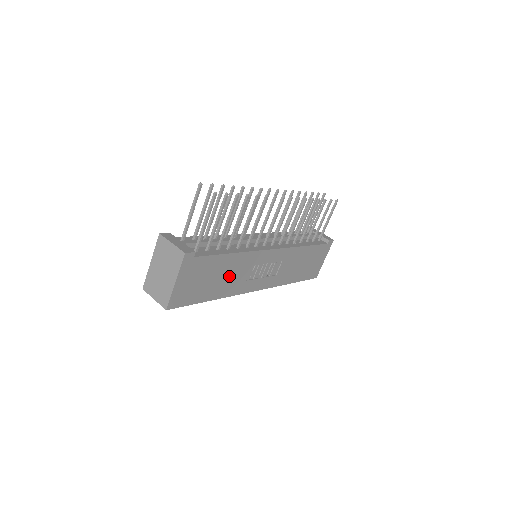
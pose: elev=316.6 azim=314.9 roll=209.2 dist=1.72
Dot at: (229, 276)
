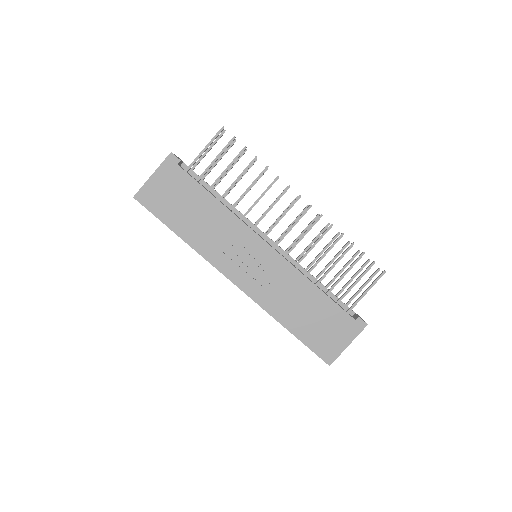
Dot at: (206, 225)
